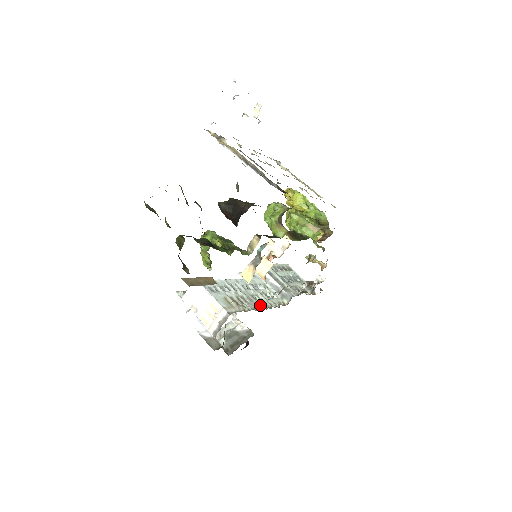
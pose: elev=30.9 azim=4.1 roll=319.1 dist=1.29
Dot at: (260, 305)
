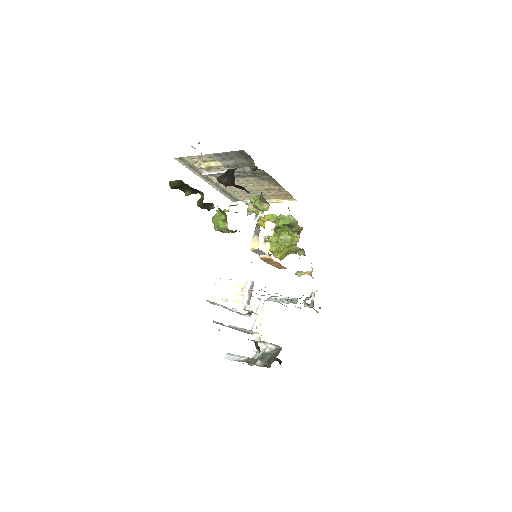
Dot at: occluded
